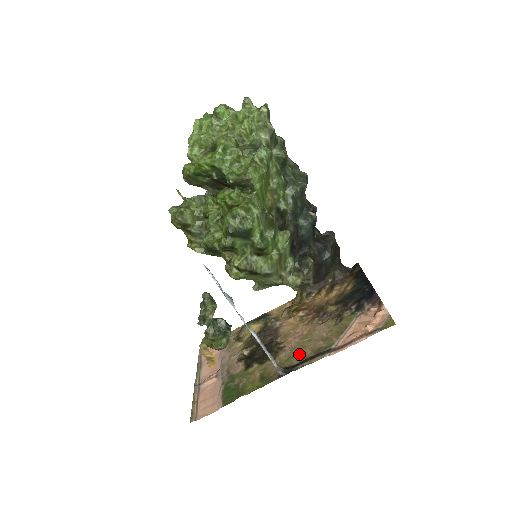
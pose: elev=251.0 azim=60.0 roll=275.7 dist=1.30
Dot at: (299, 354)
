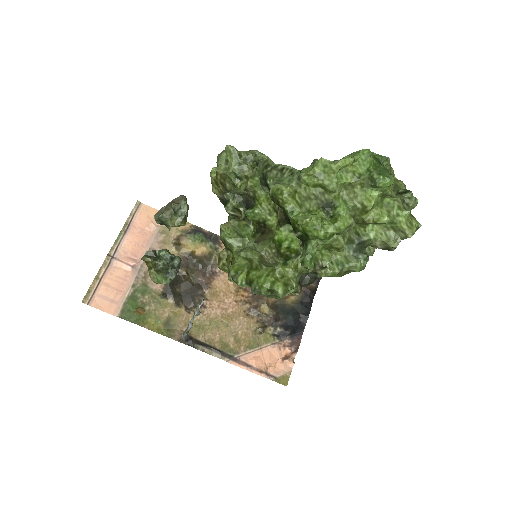
Dot at: (209, 332)
